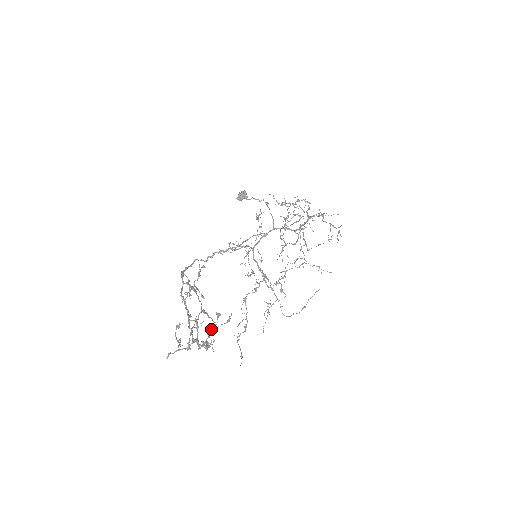
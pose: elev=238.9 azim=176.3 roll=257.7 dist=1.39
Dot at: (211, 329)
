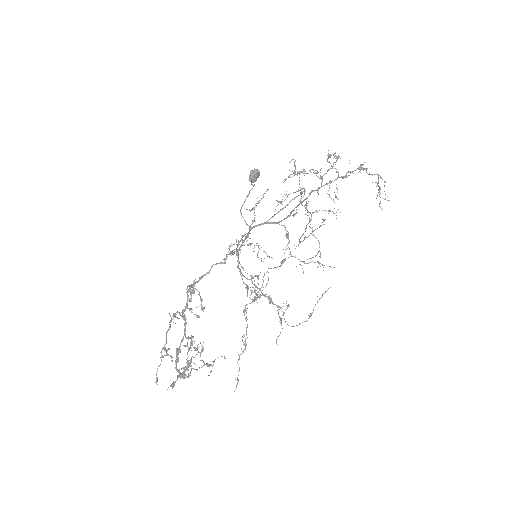
Dot at: (188, 360)
